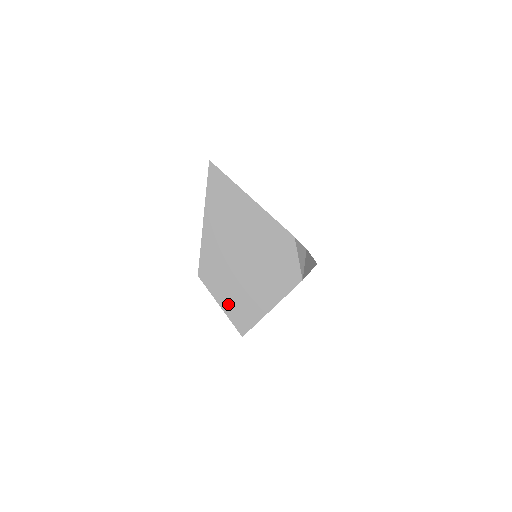
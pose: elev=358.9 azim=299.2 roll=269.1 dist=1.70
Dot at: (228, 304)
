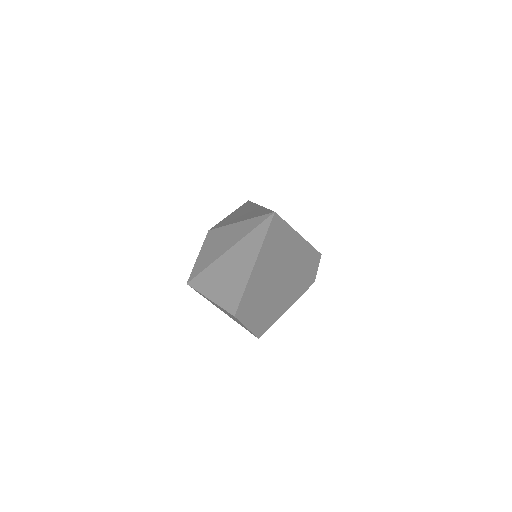
Dot at: (254, 324)
